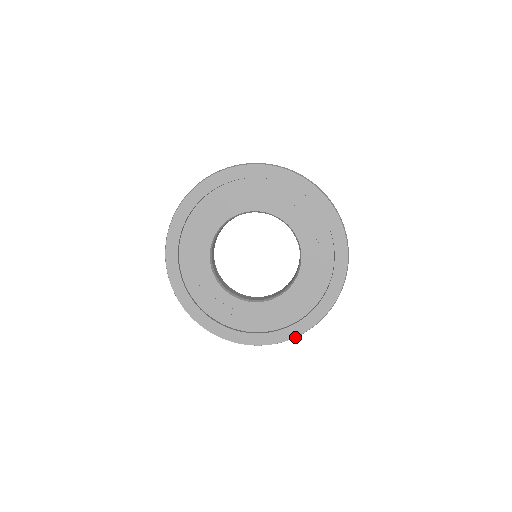
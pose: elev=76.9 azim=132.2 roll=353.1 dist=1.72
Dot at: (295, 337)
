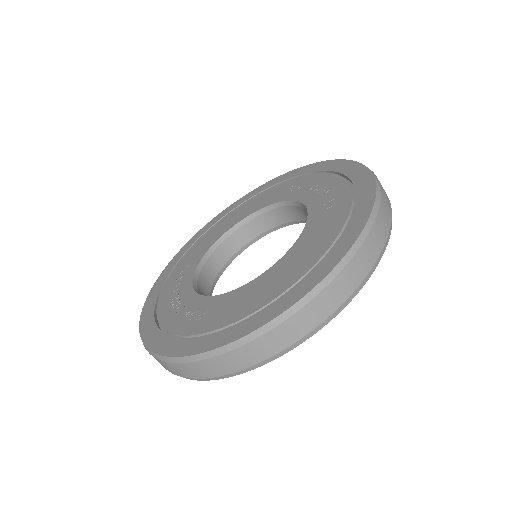
Dot at: (260, 331)
